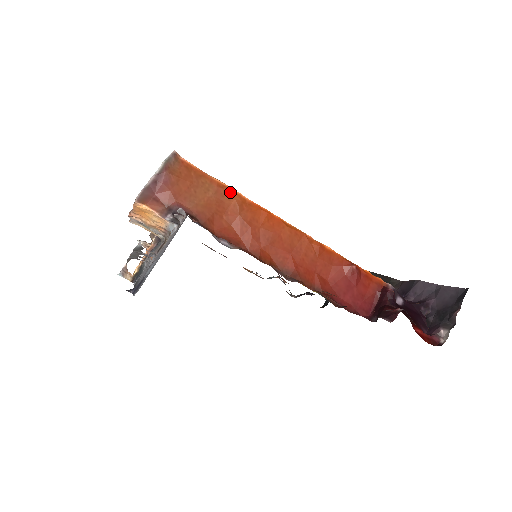
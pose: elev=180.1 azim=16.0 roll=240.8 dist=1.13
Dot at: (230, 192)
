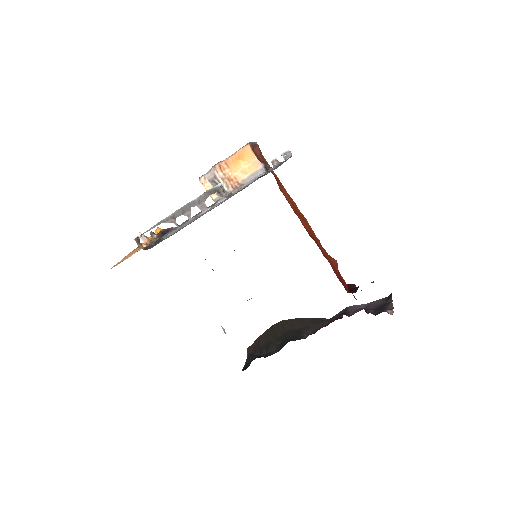
Dot at: occluded
